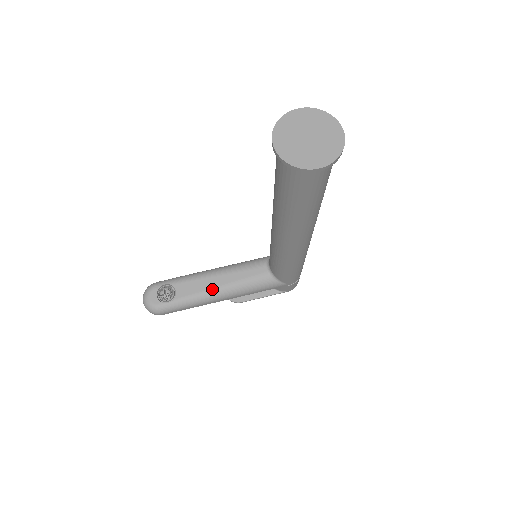
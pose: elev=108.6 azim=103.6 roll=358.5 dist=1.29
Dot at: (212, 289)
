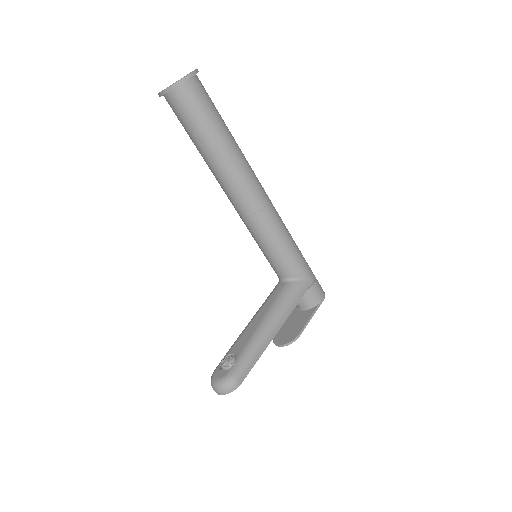
Dot at: (259, 325)
